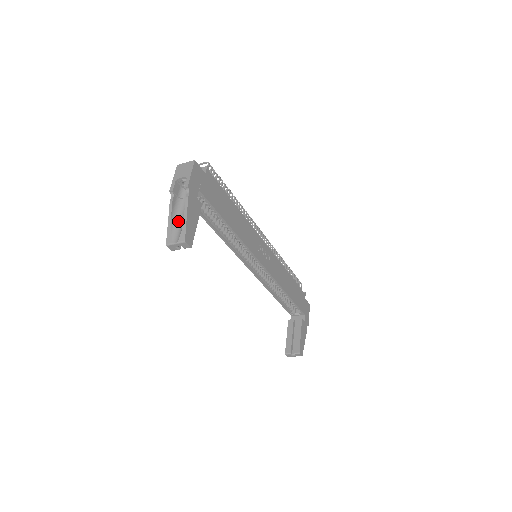
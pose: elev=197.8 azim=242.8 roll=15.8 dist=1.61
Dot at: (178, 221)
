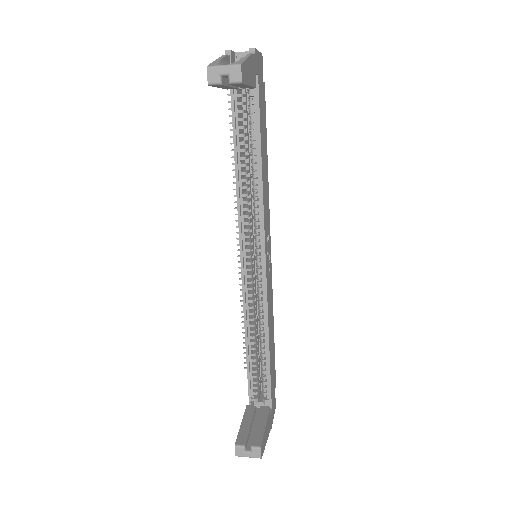
Dot at: occluded
